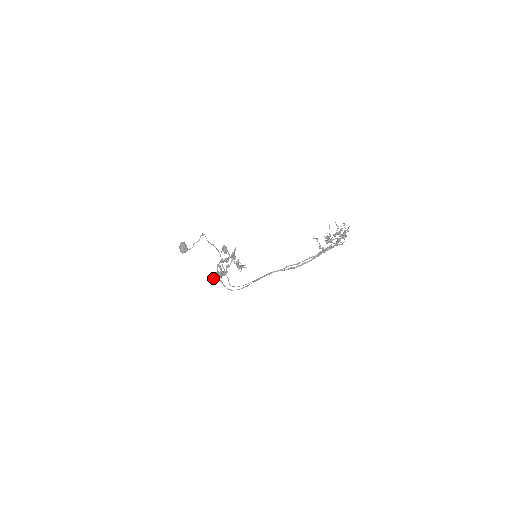
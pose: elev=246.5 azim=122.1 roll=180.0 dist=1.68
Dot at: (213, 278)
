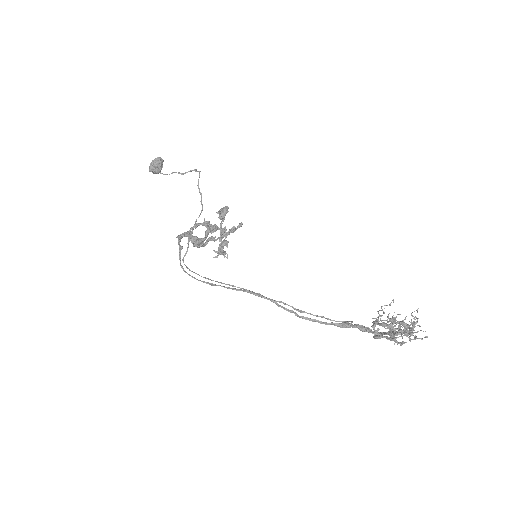
Dot at: (177, 236)
